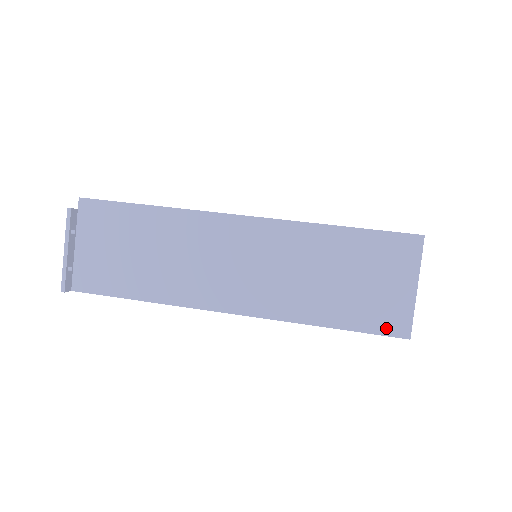
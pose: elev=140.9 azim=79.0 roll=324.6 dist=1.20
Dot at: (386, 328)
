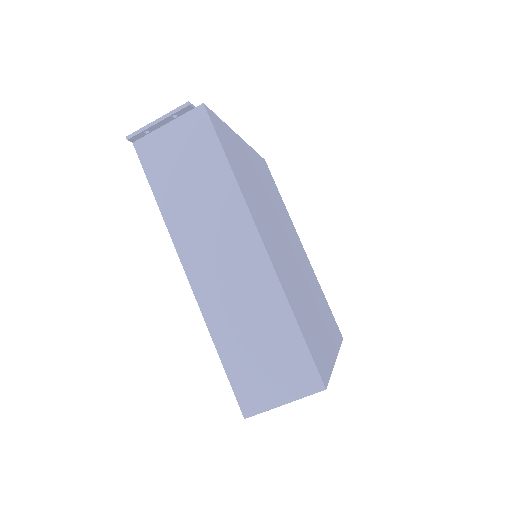
Dot at: (242, 397)
